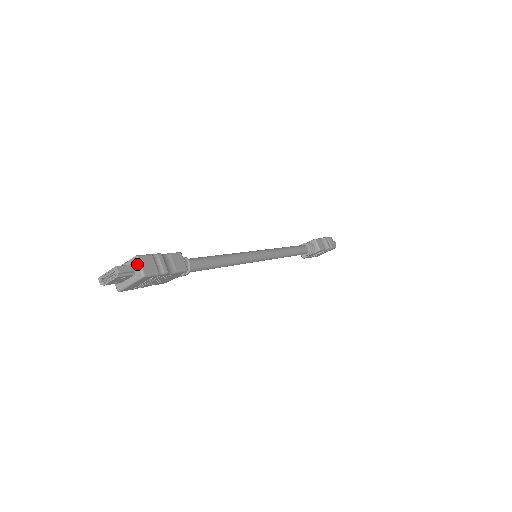
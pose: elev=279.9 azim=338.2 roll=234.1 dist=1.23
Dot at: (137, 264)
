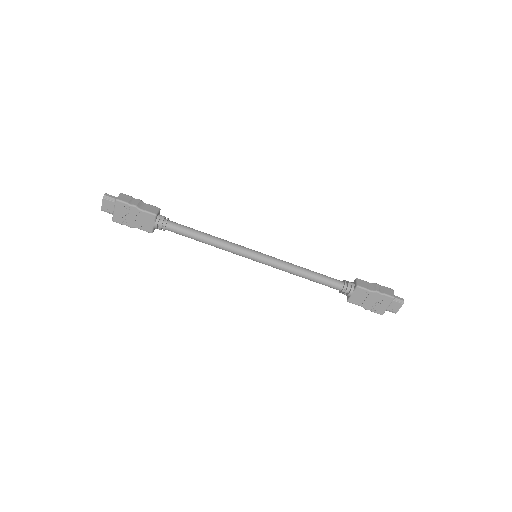
Dot at: (118, 196)
